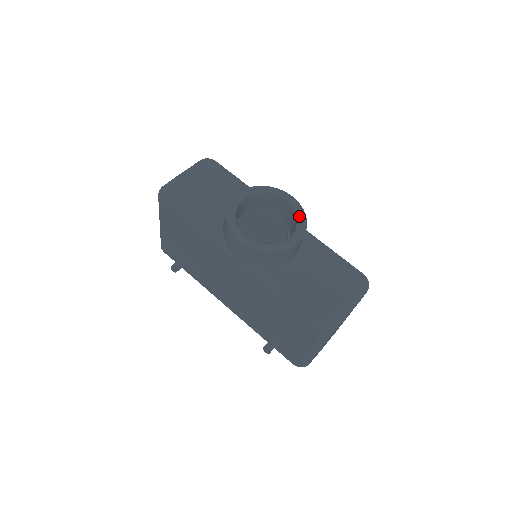
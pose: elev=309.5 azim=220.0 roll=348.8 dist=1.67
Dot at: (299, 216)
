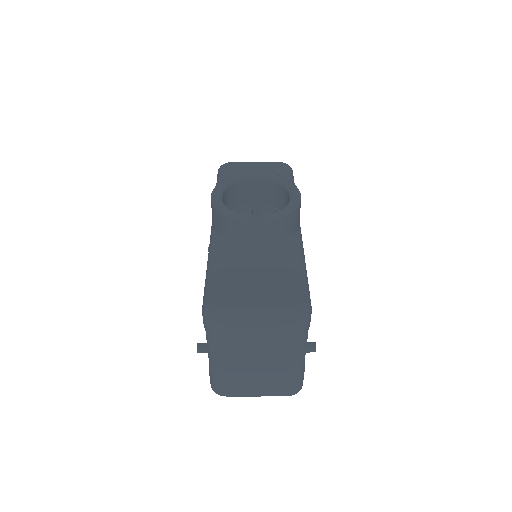
Dot at: (284, 208)
